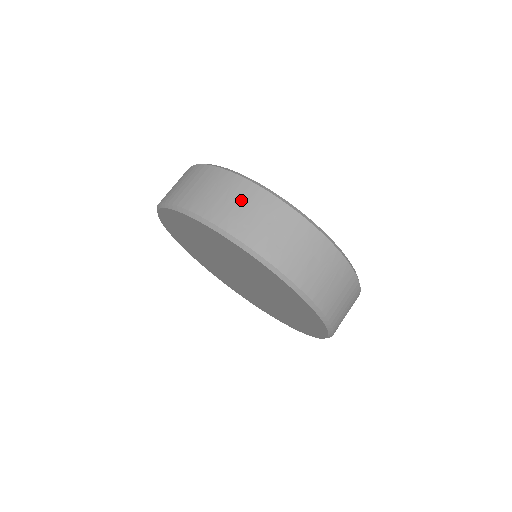
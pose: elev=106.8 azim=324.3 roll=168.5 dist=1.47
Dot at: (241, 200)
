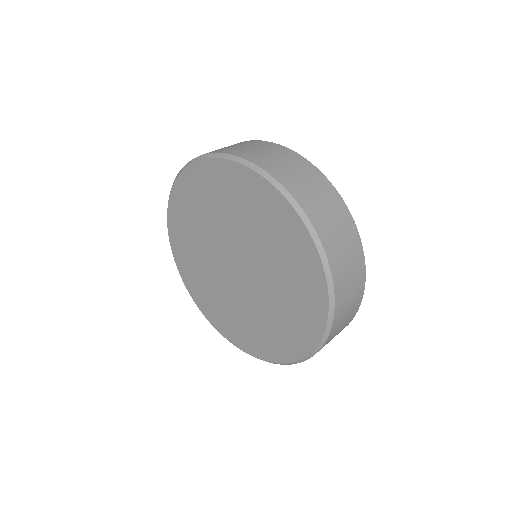
Dot at: (261, 148)
